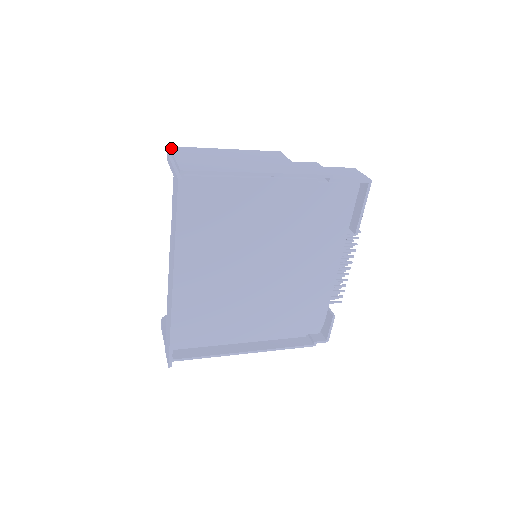
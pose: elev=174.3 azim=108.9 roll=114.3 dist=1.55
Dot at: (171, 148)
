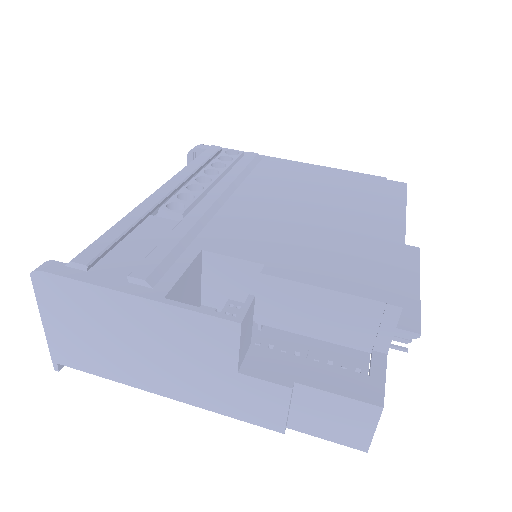
Dot at: (32, 279)
